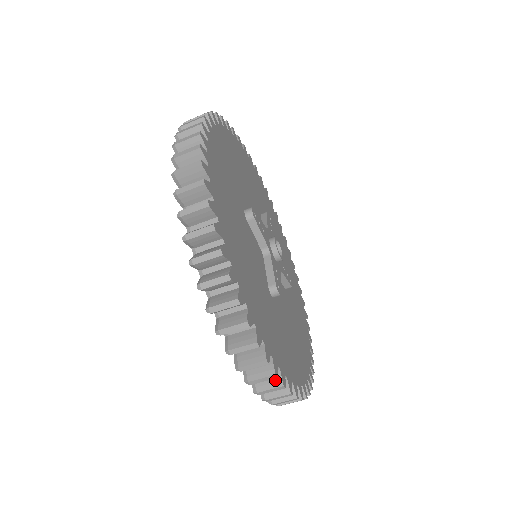
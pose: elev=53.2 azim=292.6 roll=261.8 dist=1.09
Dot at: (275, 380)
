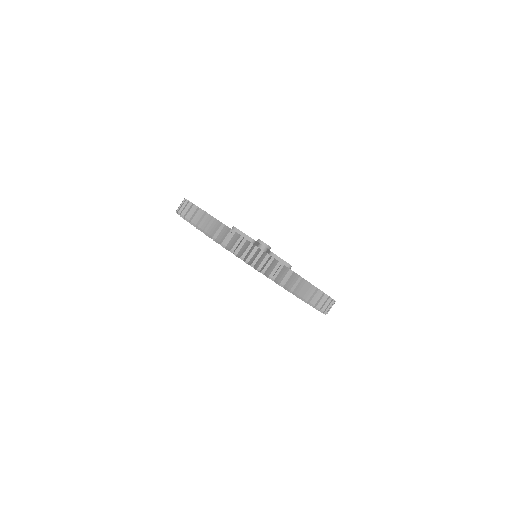
Dot at: (263, 256)
